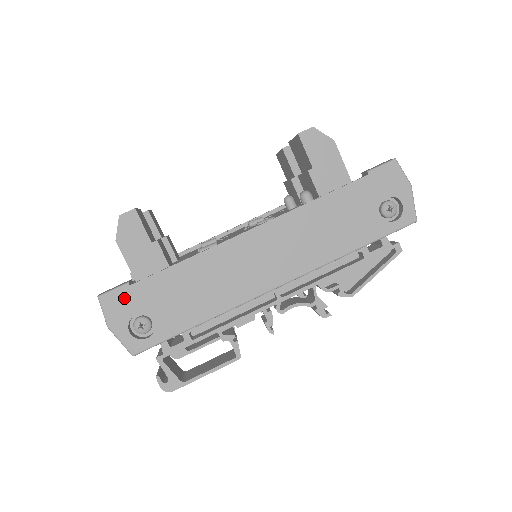
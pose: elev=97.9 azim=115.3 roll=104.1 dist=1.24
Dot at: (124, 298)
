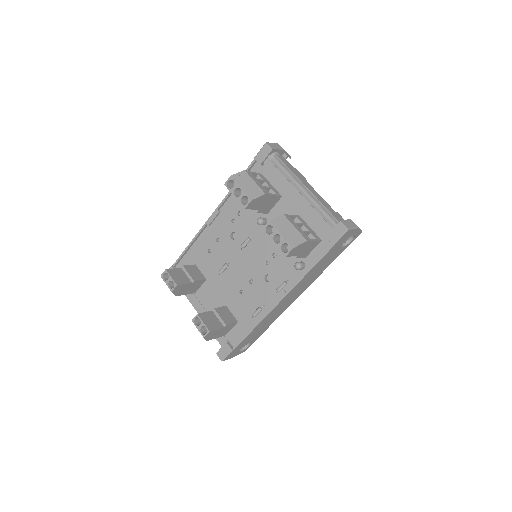
Dot at: (233, 353)
